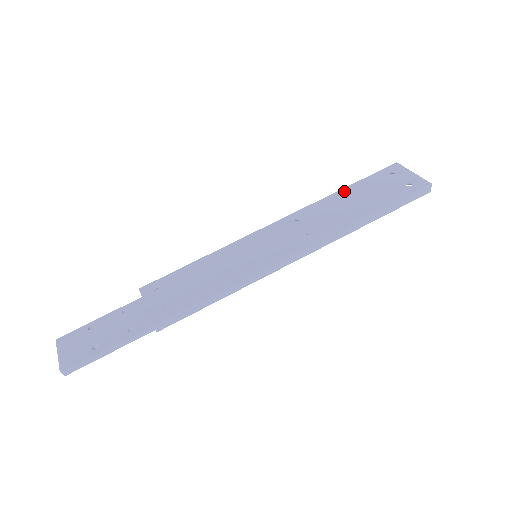
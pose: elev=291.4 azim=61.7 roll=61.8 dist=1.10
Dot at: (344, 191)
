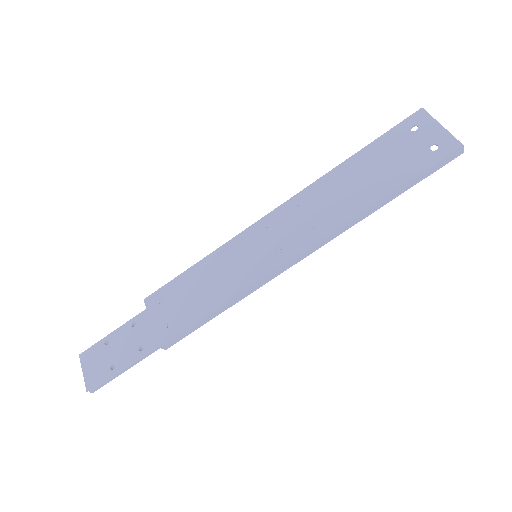
Dot at: (354, 160)
